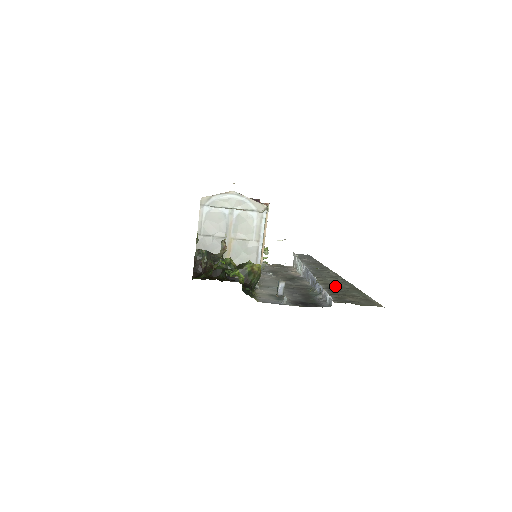
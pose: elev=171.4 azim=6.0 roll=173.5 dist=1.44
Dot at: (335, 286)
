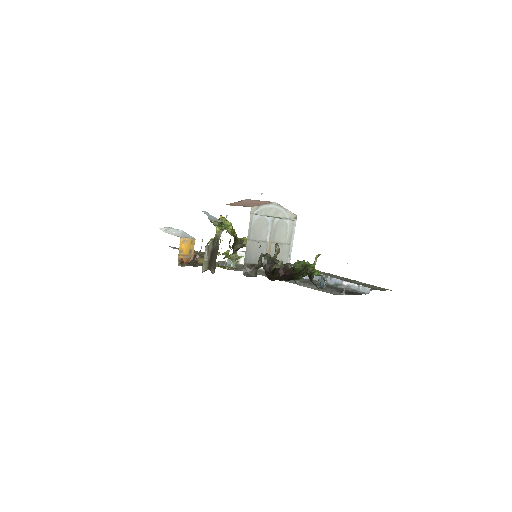
Dot at: occluded
